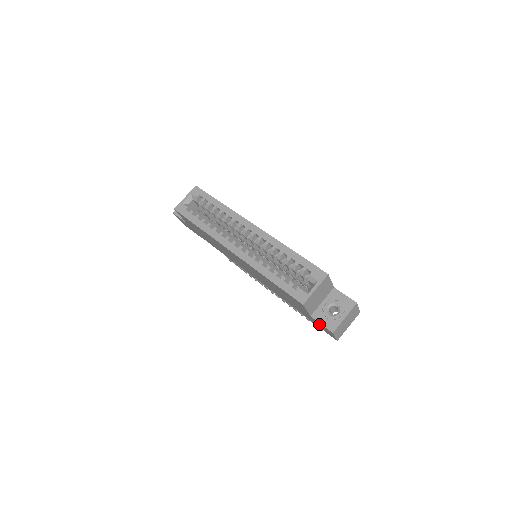
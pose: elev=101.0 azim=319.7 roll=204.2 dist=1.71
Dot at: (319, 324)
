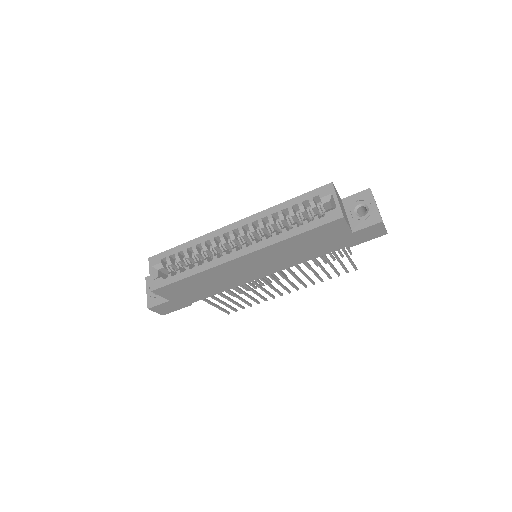
Dot at: (364, 233)
